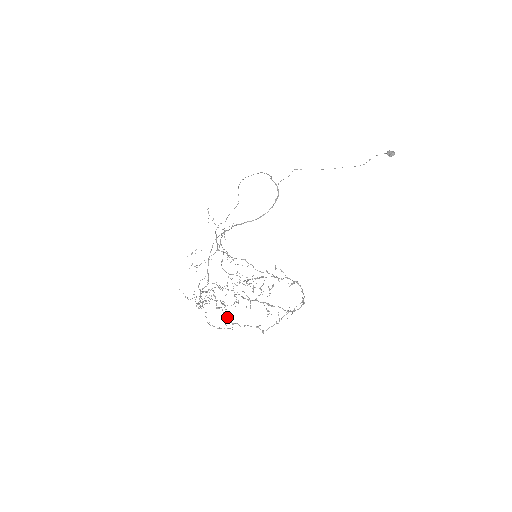
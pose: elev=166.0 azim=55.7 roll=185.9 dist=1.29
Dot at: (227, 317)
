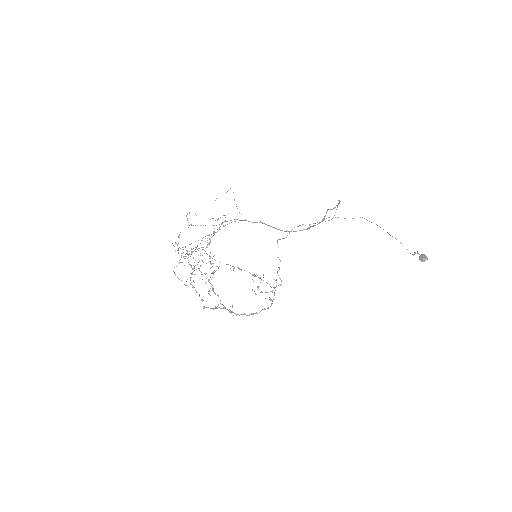
Dot at: occluded
